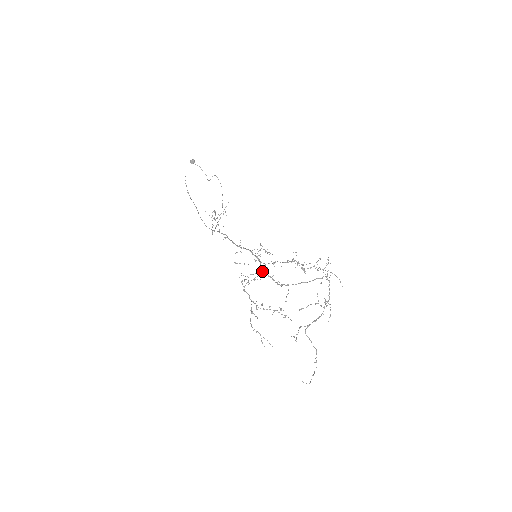
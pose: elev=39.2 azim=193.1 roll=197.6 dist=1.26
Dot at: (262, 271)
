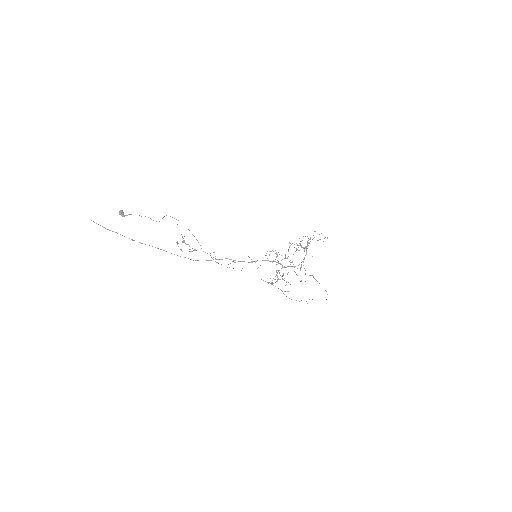
Dot at: occluded
